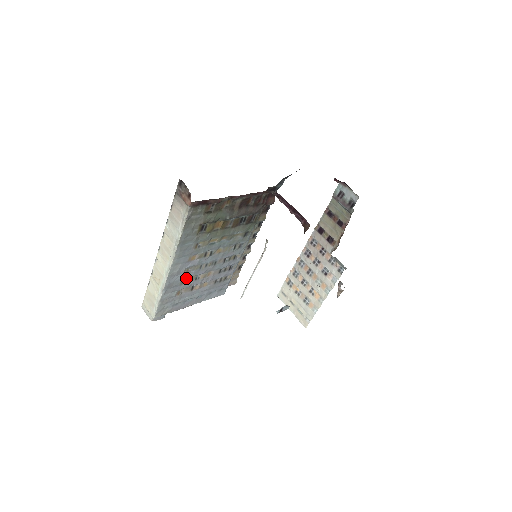
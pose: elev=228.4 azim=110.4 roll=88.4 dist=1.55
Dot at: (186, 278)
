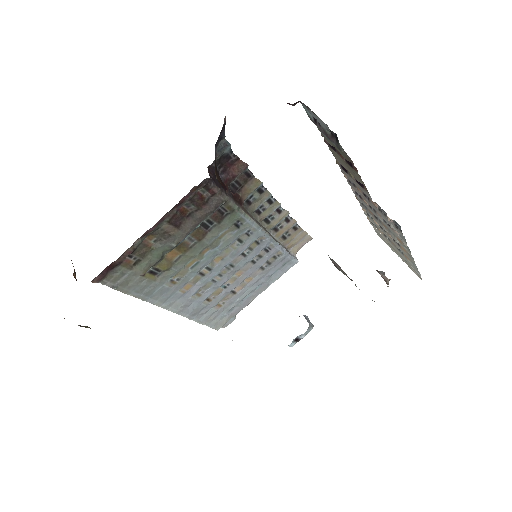
Dot at: (208, 296)
